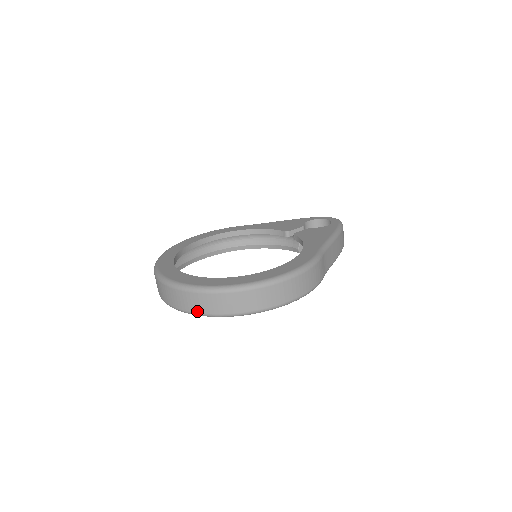
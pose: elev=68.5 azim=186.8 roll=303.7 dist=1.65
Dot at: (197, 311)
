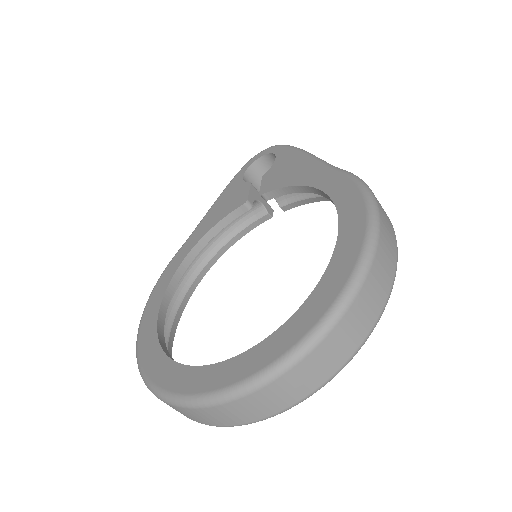
Dot at: (325, 378)
